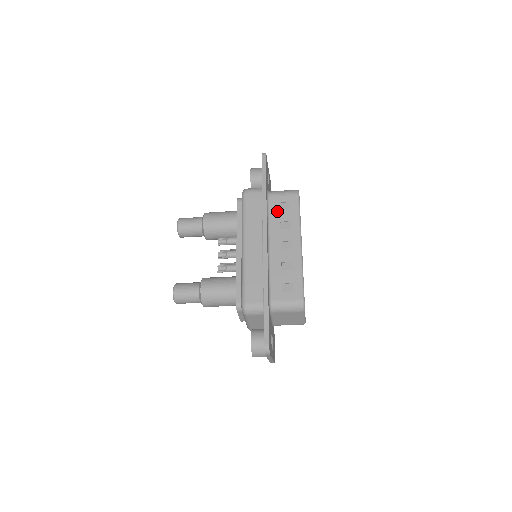
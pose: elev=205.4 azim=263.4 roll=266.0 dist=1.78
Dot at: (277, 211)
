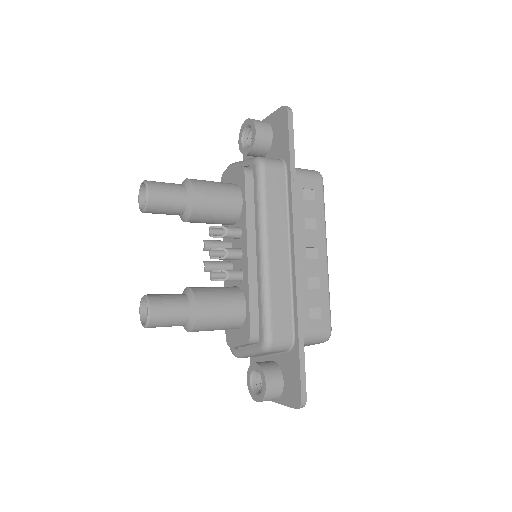
Dot at: (301, 201)
